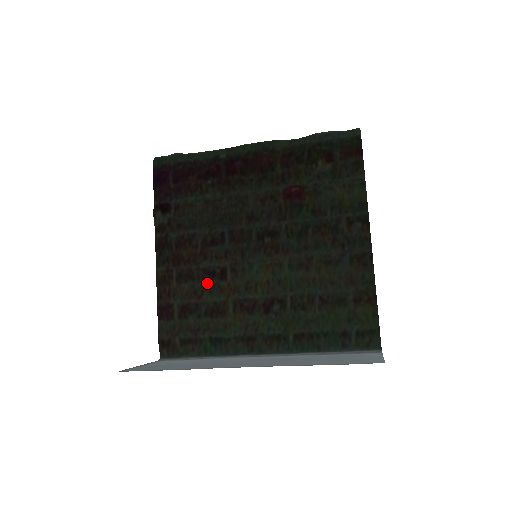
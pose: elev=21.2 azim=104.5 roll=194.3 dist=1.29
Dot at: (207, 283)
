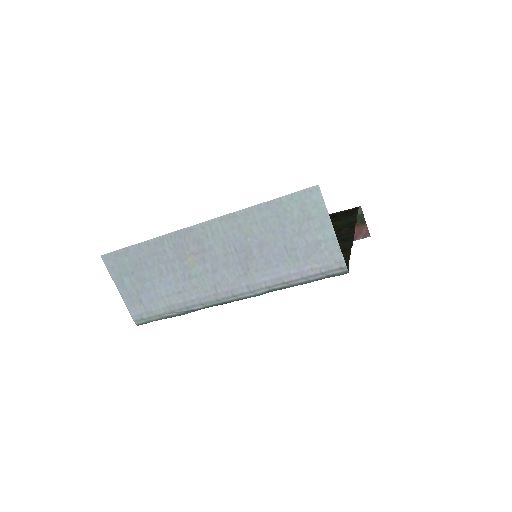
Dot at: occluded
